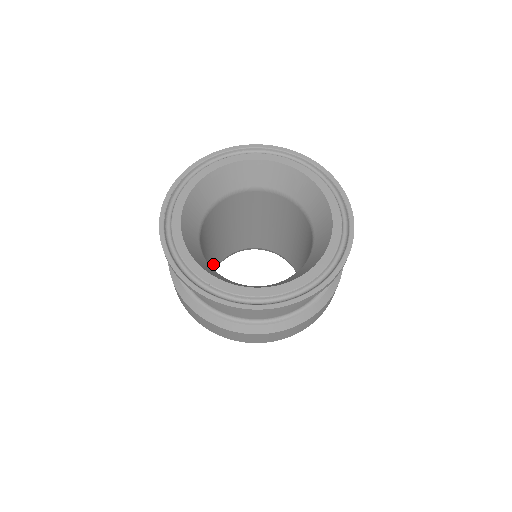
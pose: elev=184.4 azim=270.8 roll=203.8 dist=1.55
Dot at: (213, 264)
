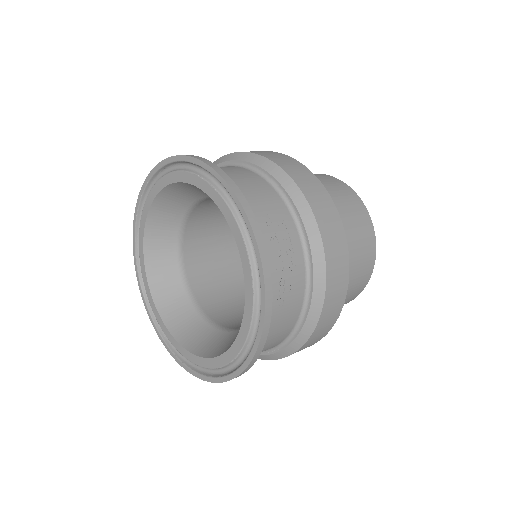
Dot at: occluded
